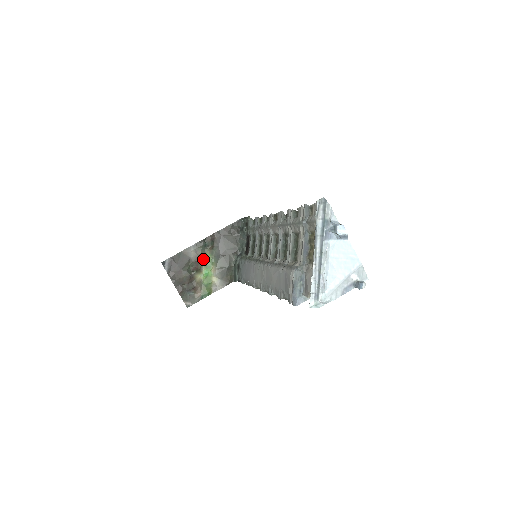
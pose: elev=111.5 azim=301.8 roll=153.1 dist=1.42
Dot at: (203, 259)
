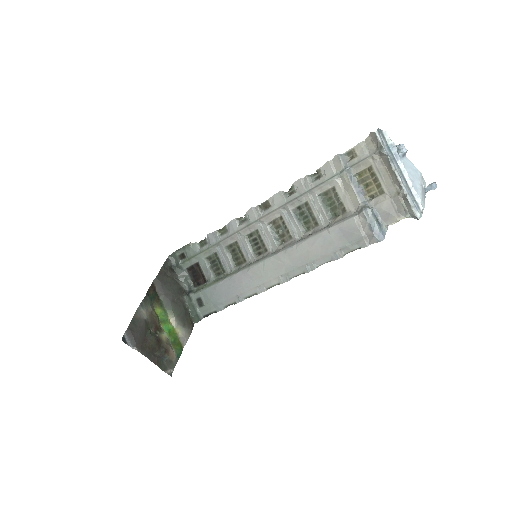
Dot at: (156, 315)
